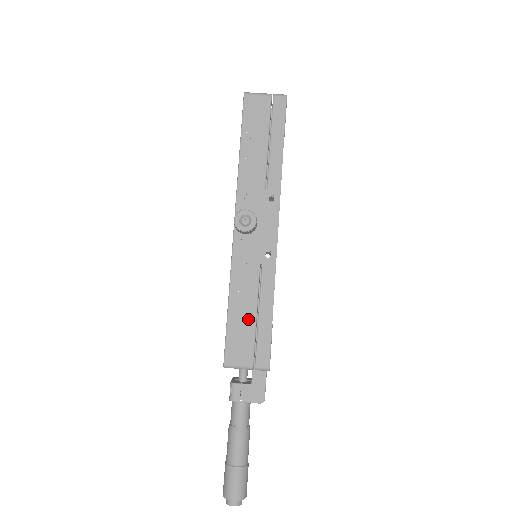
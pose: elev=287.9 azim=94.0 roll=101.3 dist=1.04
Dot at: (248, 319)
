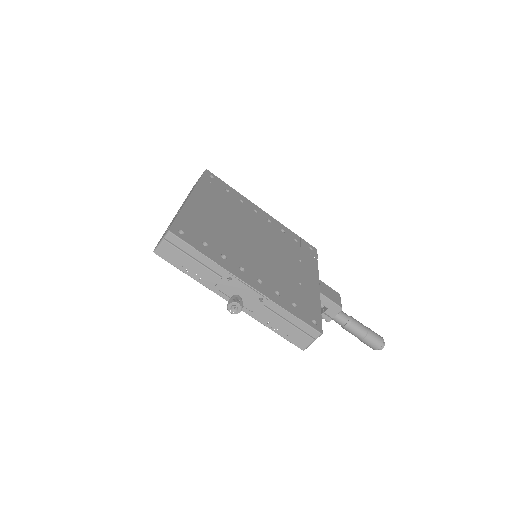
Dot at: (288, 328)
